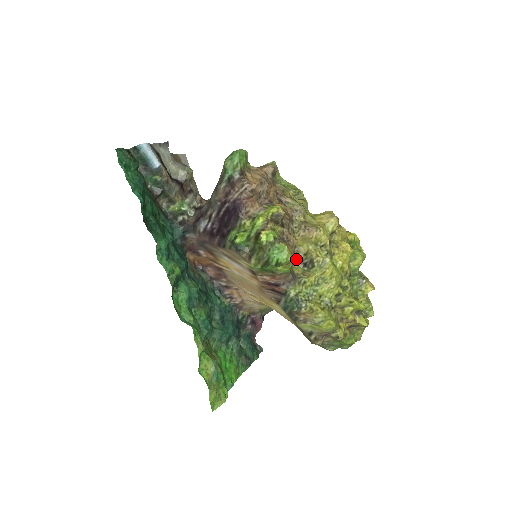
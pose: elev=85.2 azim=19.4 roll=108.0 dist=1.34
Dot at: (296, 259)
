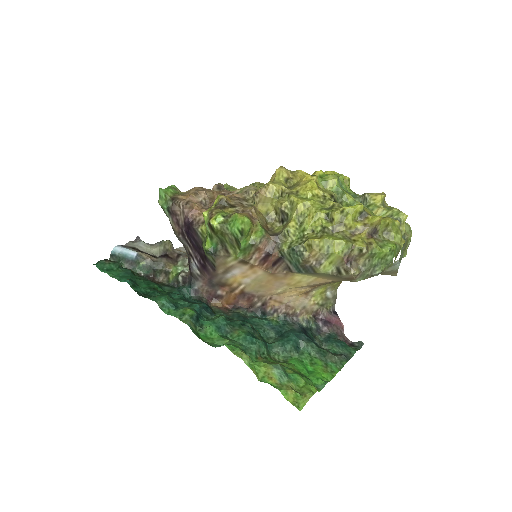
Dot at: (273, 224)
